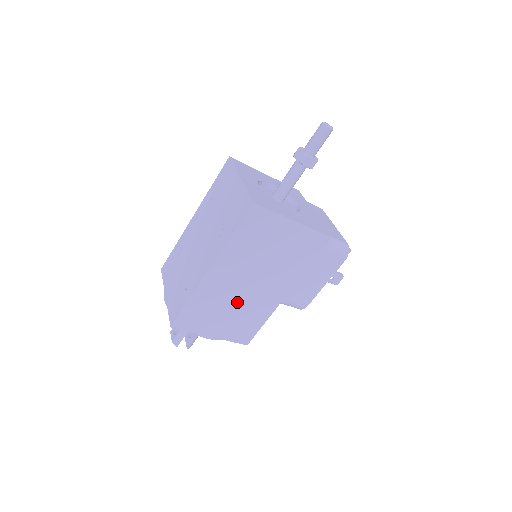
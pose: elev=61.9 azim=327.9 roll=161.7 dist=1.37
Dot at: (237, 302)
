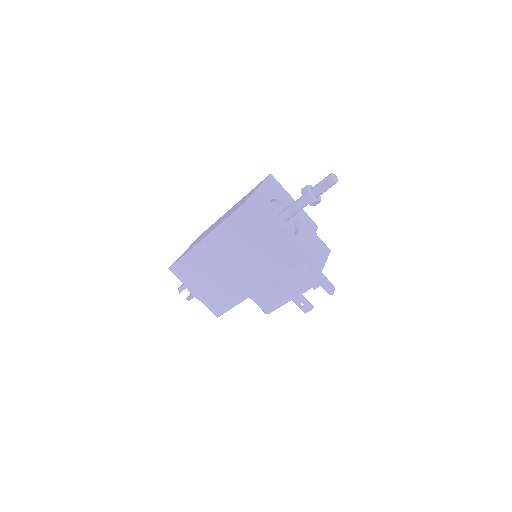
Dot at: (217, 276)
